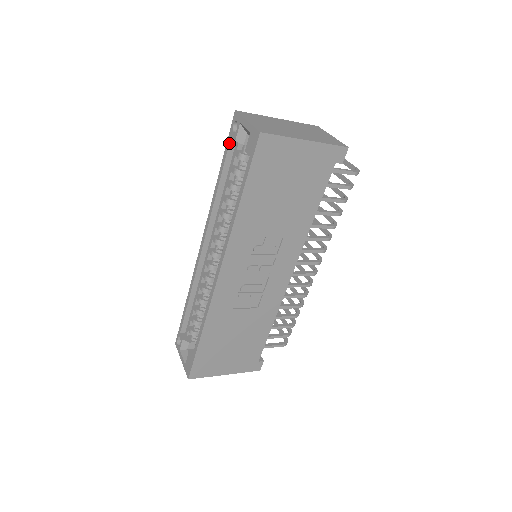
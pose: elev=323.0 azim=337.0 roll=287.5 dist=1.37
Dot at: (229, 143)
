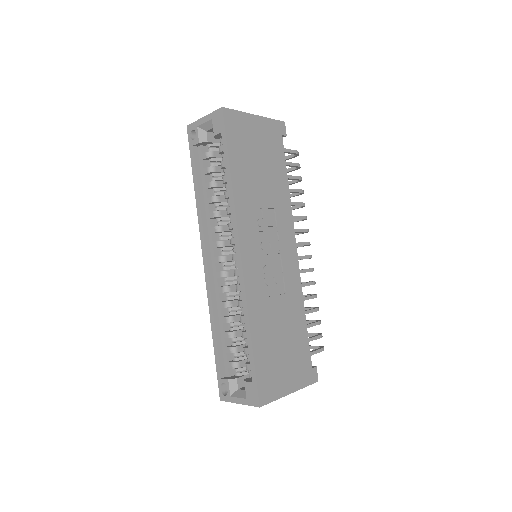
Dot at: (193, 152)
